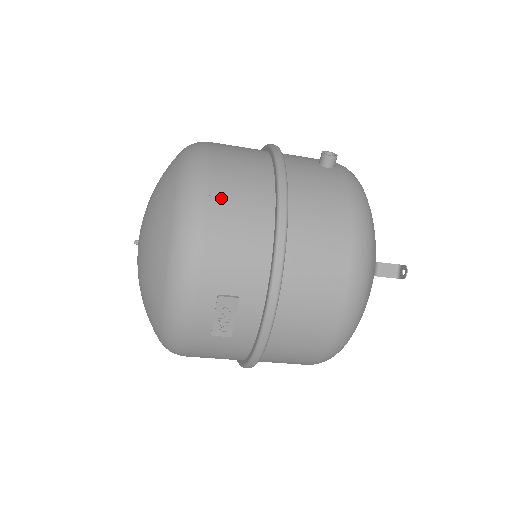
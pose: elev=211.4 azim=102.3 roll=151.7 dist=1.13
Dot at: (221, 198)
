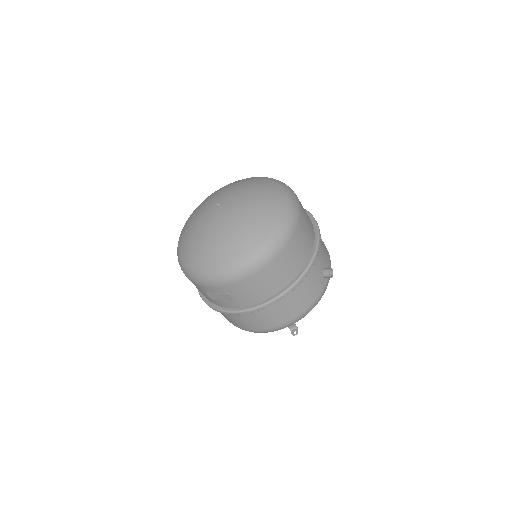
Dot at: (273, 267)
